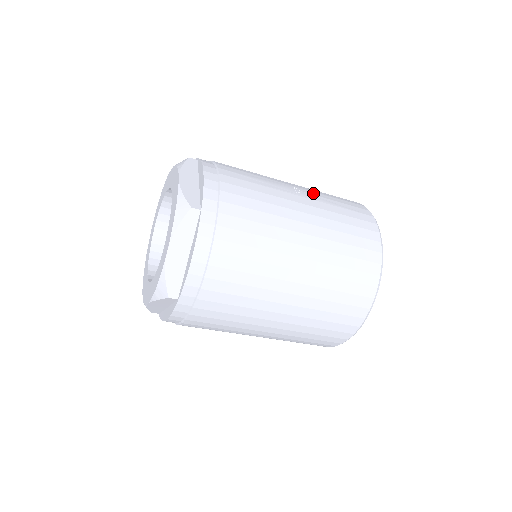
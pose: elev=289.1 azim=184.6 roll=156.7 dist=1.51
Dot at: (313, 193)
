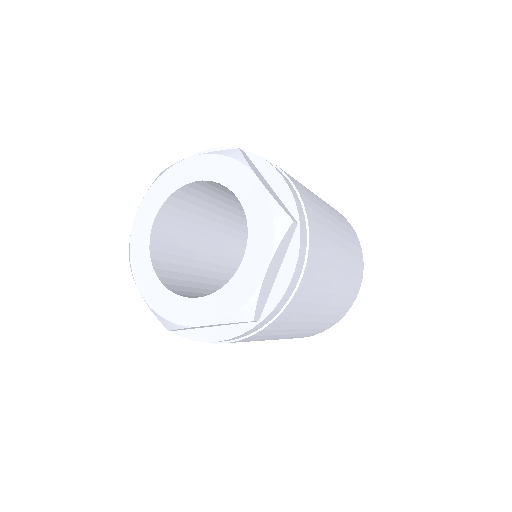
Dot at: occluded
